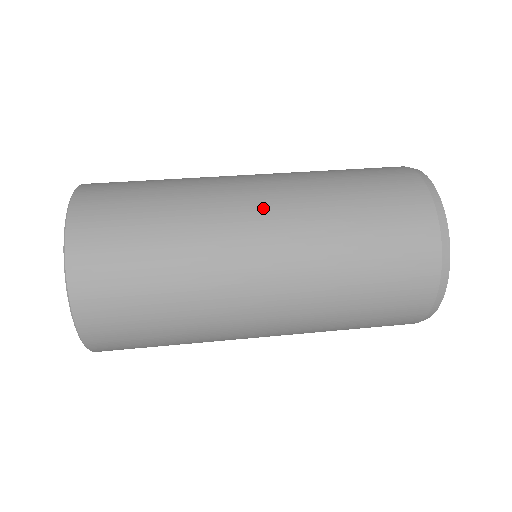
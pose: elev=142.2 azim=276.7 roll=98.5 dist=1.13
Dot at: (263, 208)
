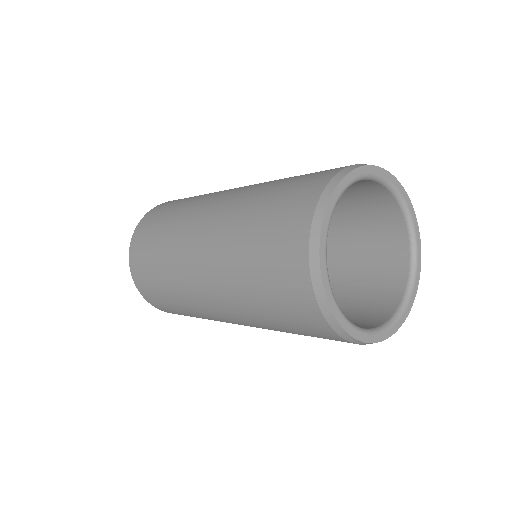
Dot at: occluded
